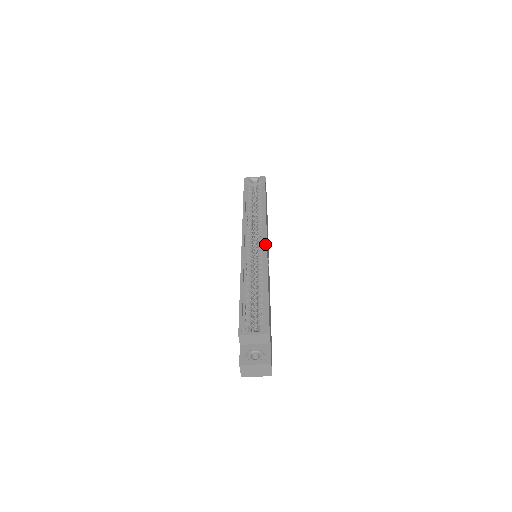
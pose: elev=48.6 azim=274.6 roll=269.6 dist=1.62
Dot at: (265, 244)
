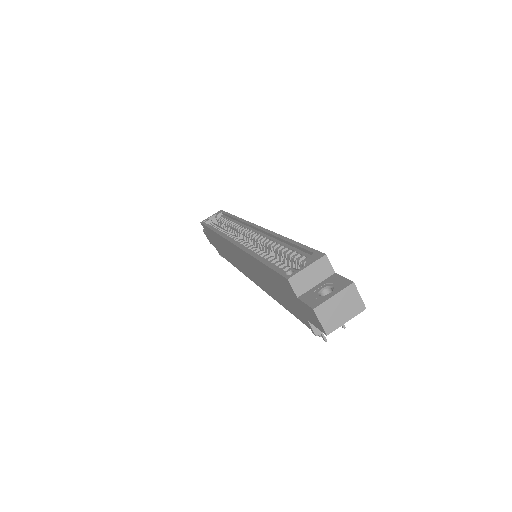
Dot at: (258, 227)
